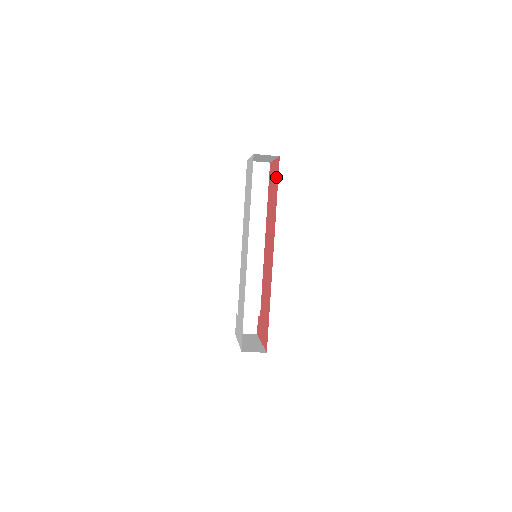
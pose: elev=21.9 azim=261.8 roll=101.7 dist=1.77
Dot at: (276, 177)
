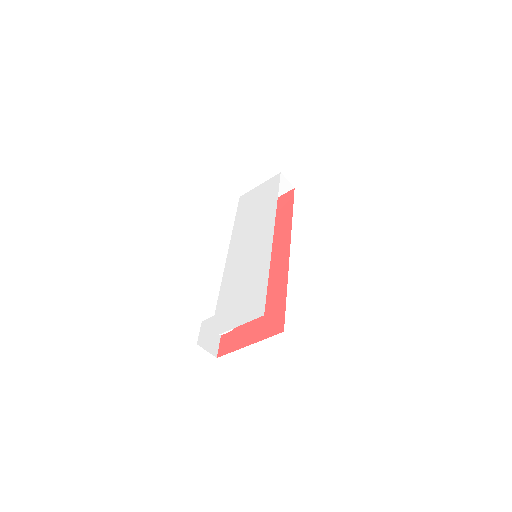
Dot at: (285, 203)
